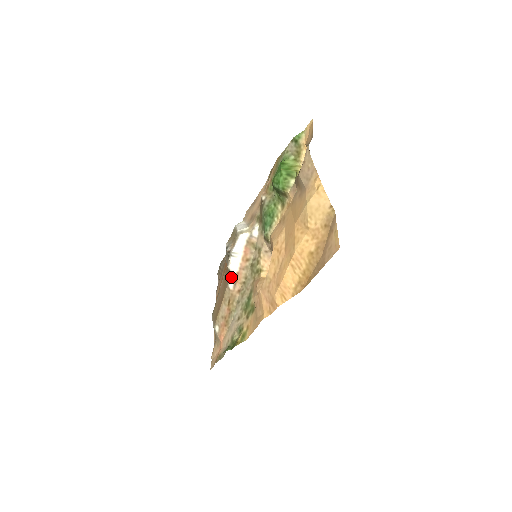
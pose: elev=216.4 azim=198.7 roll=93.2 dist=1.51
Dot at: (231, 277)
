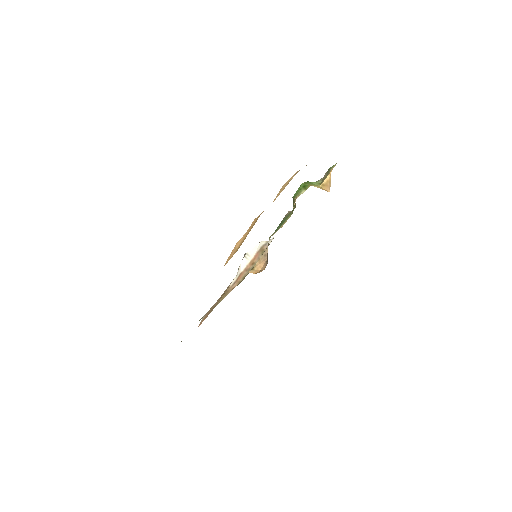
Dot at: (236, 276)
